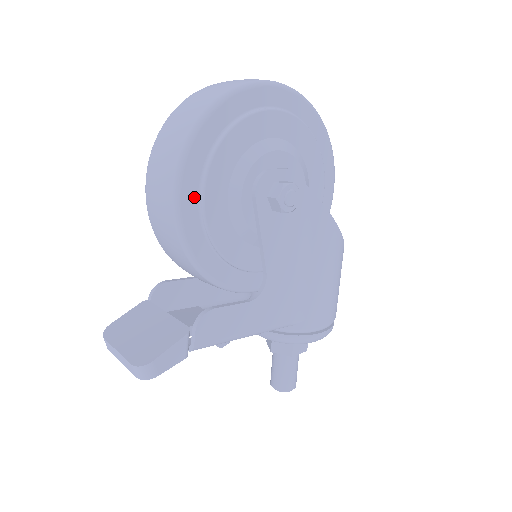
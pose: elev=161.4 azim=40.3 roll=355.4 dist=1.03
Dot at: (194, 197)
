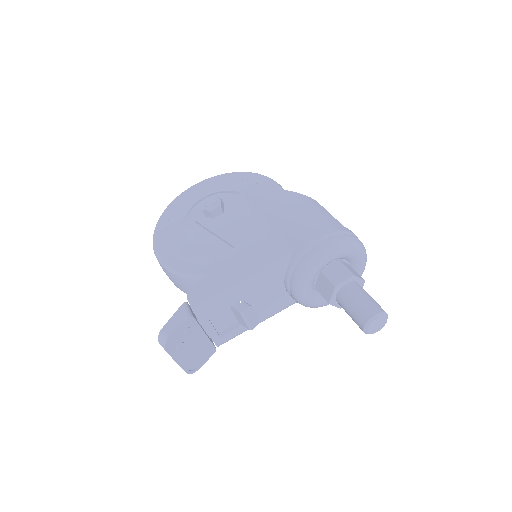
Dot at: (166, 249)
